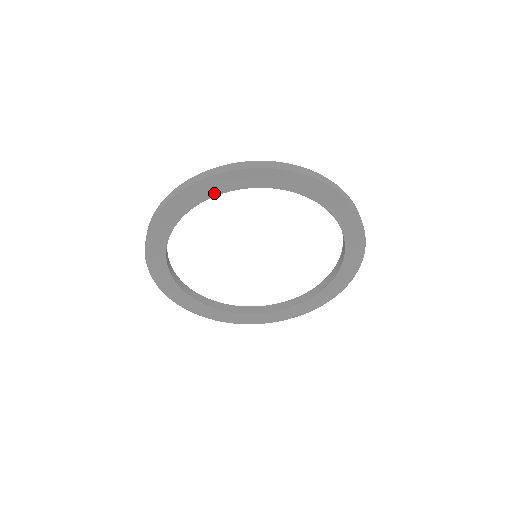
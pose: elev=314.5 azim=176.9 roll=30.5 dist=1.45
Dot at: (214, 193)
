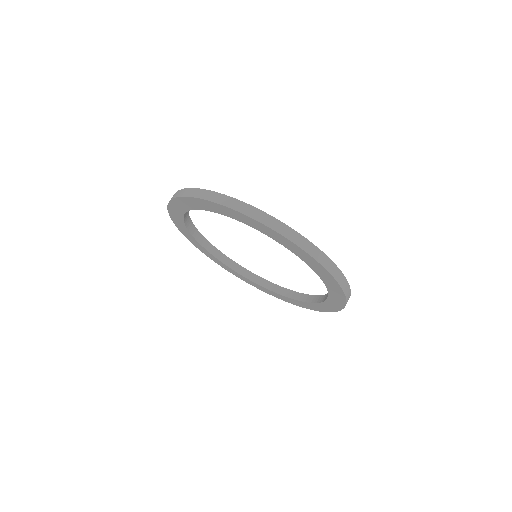
Dot at: (181, 218)
